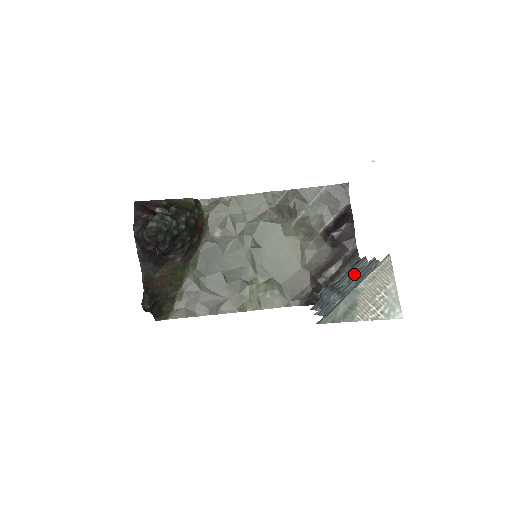
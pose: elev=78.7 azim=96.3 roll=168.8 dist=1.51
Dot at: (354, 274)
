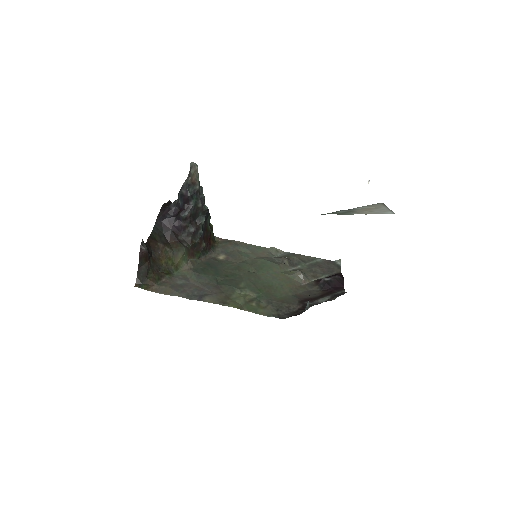
Dot at: occluded
